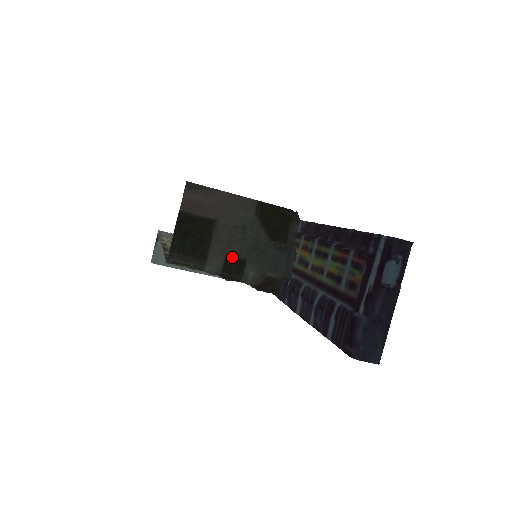
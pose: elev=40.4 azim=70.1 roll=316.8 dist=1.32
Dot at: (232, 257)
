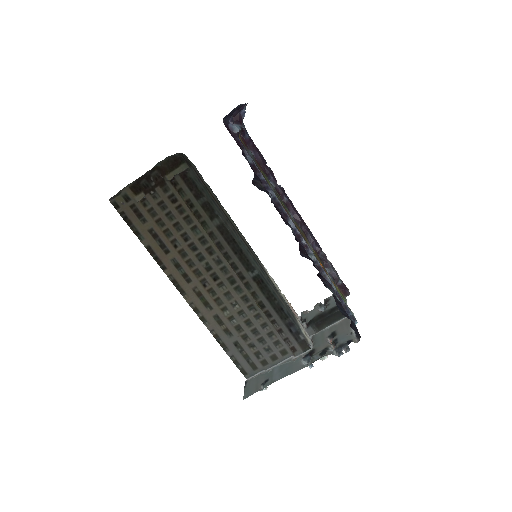
Dot at: occluded
